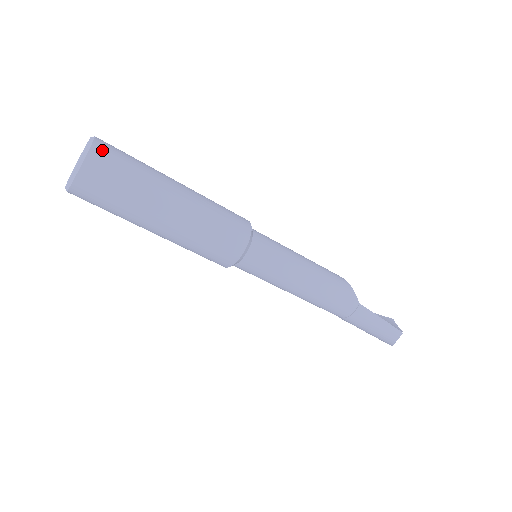
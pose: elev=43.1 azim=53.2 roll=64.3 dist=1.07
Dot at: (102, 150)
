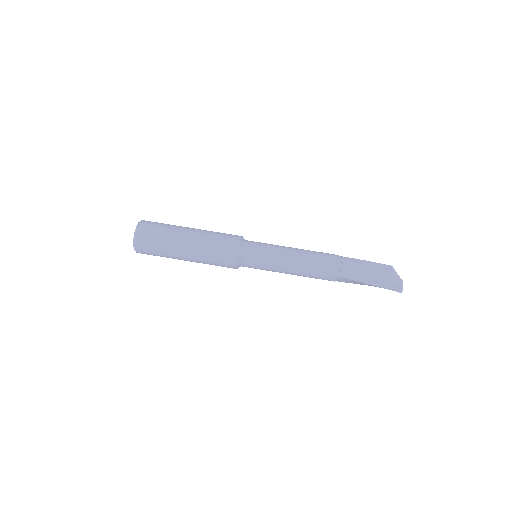
Dot at: occluded
